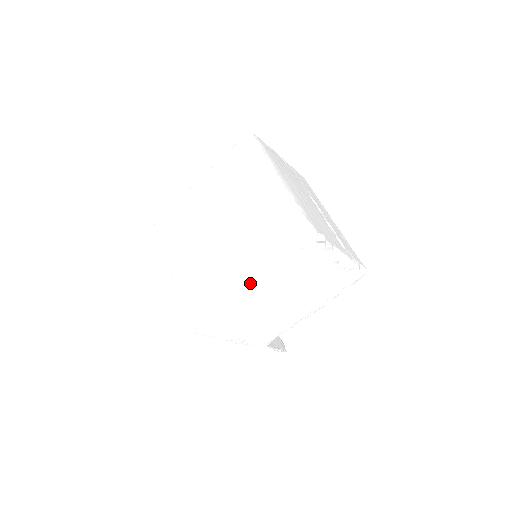
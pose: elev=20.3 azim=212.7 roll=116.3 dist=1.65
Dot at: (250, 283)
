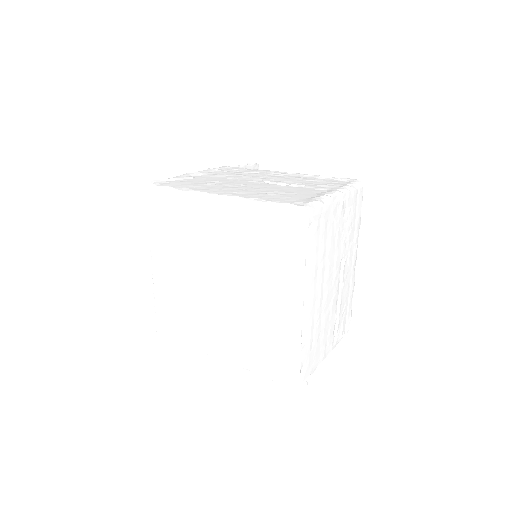
Dot at: (223, 360)
